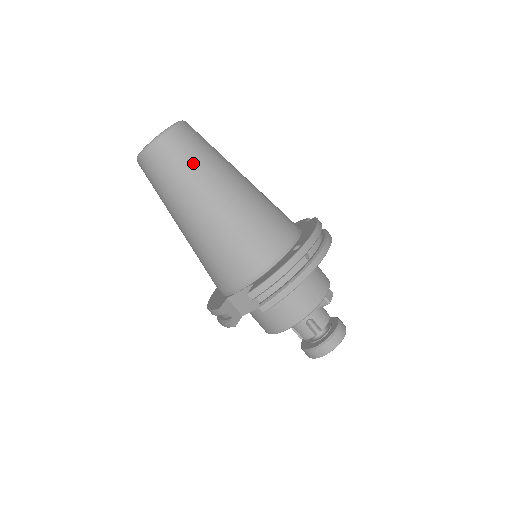
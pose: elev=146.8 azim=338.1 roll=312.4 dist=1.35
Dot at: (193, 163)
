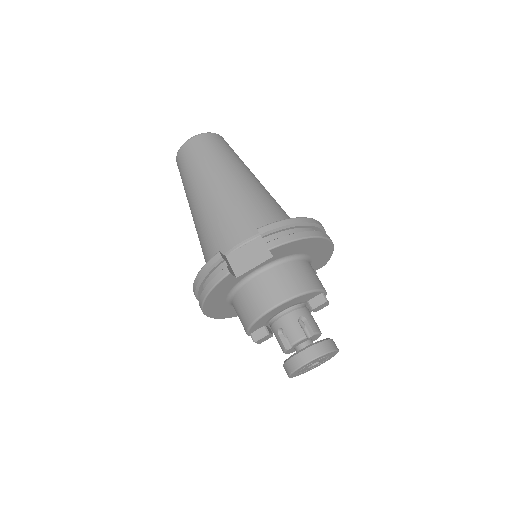
Dot at: (229, 153)
